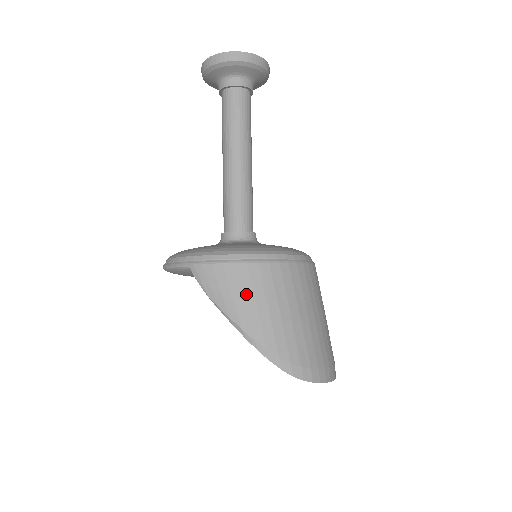
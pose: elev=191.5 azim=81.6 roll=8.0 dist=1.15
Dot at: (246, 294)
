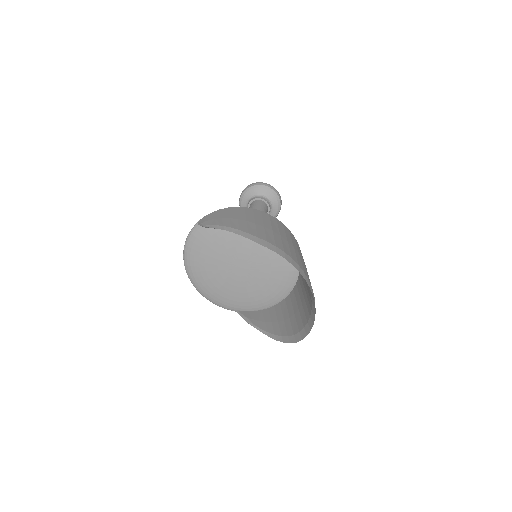
Dot at: (231, 215)
